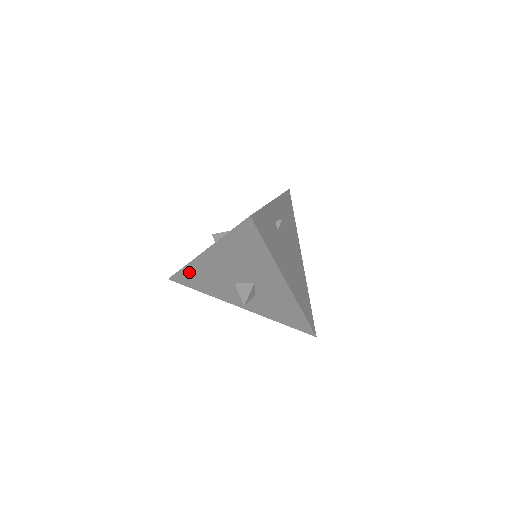
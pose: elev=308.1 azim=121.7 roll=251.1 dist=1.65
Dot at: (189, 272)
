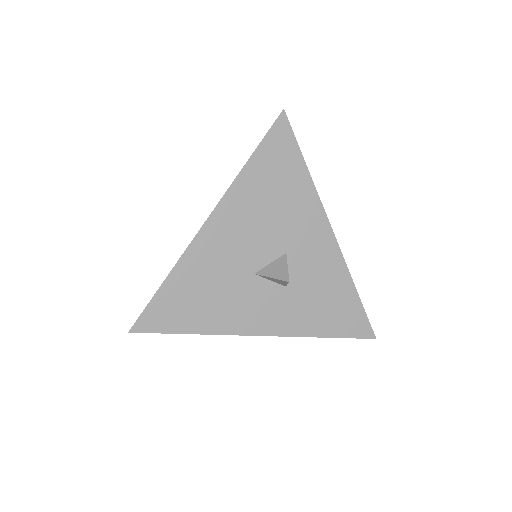
Dot at: (175, 286)
